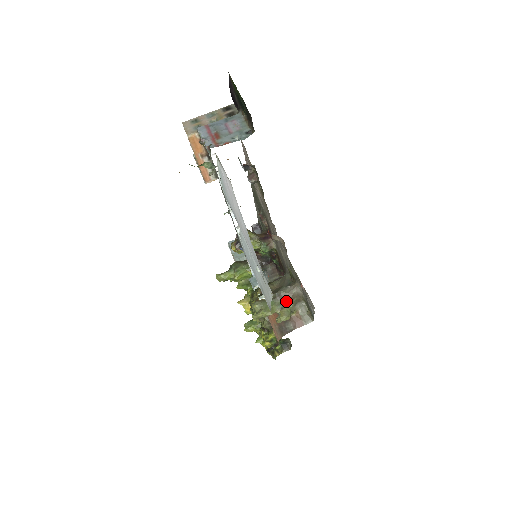
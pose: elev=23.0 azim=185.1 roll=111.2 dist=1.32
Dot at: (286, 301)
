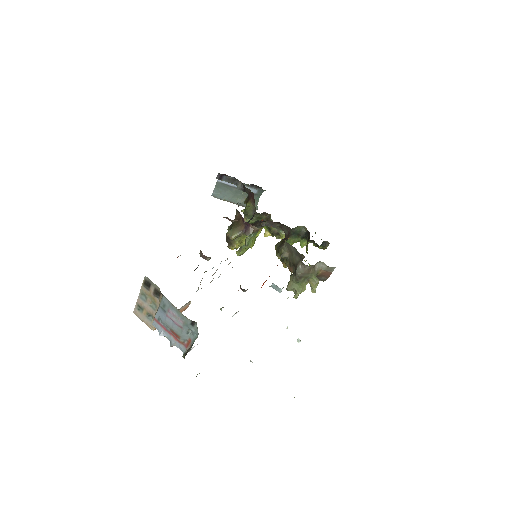
Dot at: (307, 276)
